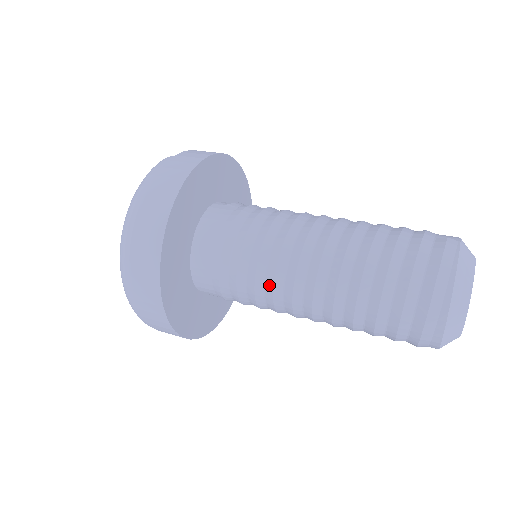
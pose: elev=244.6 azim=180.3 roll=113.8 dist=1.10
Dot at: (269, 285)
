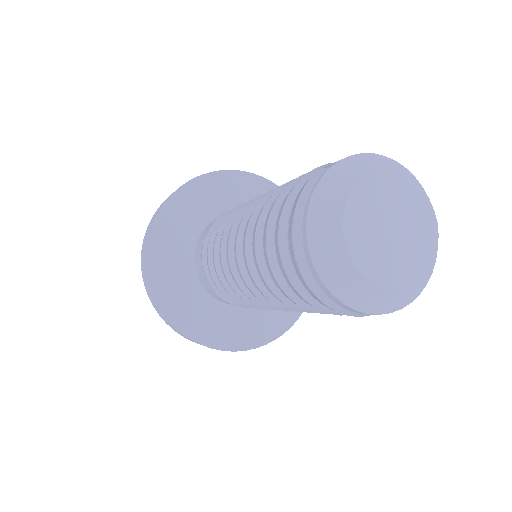
Dot at: (232, 289)
